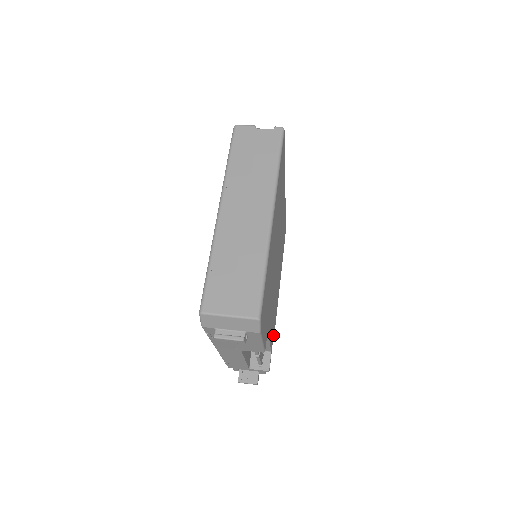
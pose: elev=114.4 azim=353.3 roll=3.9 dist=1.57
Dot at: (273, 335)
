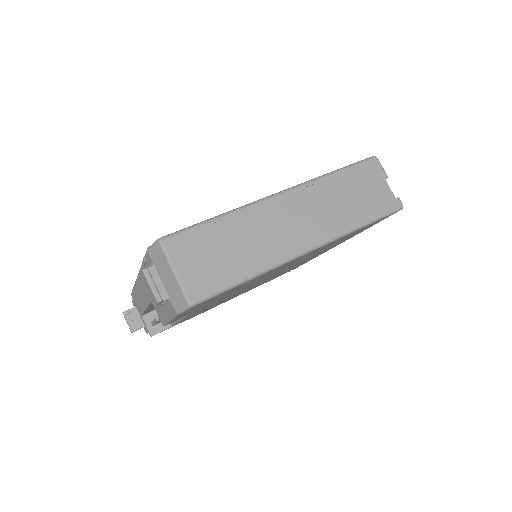
Dot at: (189, 318)
